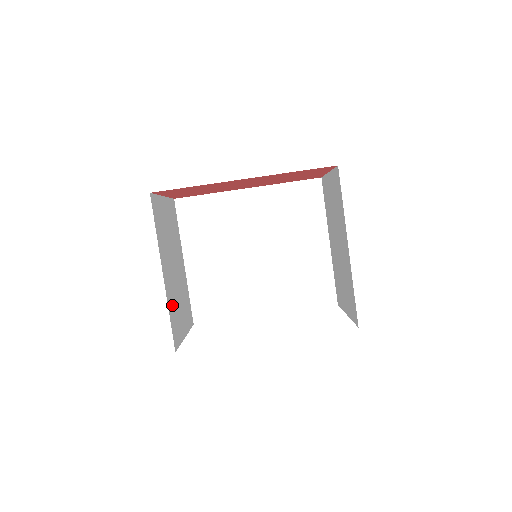
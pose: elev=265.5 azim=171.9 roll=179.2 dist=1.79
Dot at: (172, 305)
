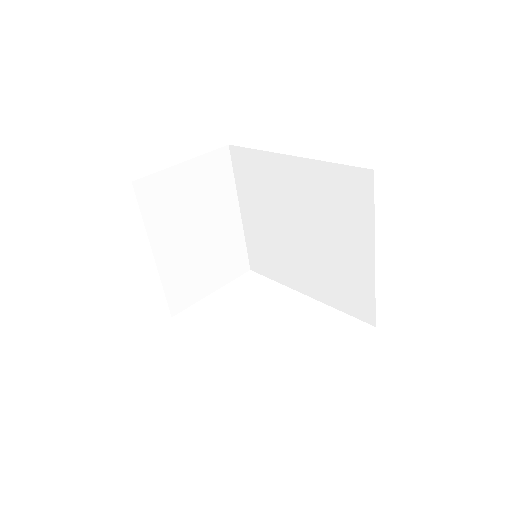
Dot at: (177, 276)
